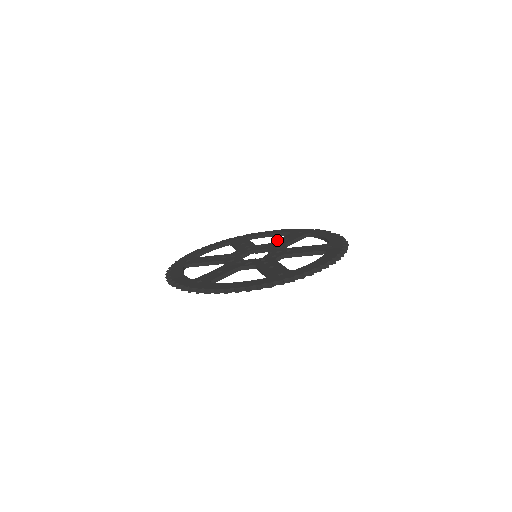
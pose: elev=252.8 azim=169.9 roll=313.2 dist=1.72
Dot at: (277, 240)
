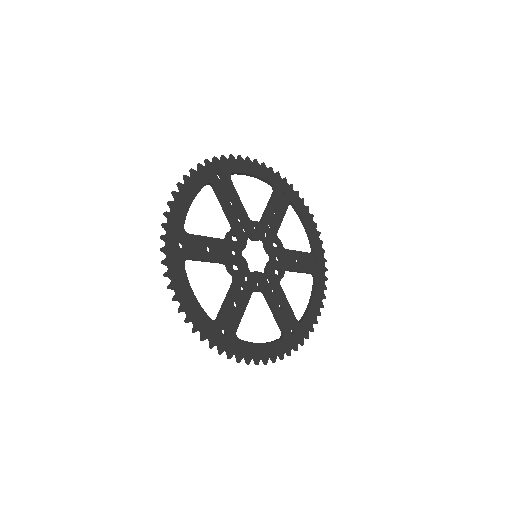
Dot at: (293, 252)
